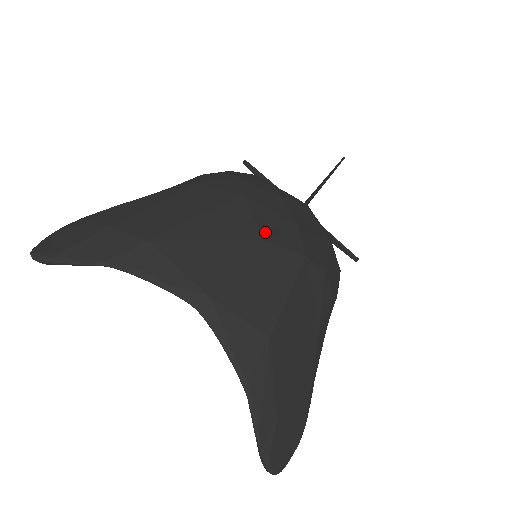
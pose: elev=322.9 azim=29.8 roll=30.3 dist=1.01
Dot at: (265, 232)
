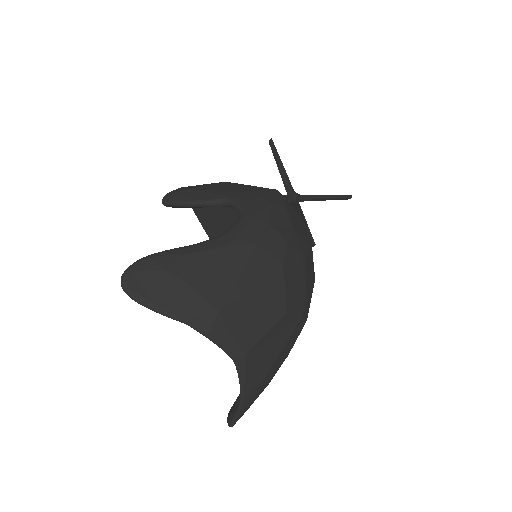
Dot at: (288, 303)
